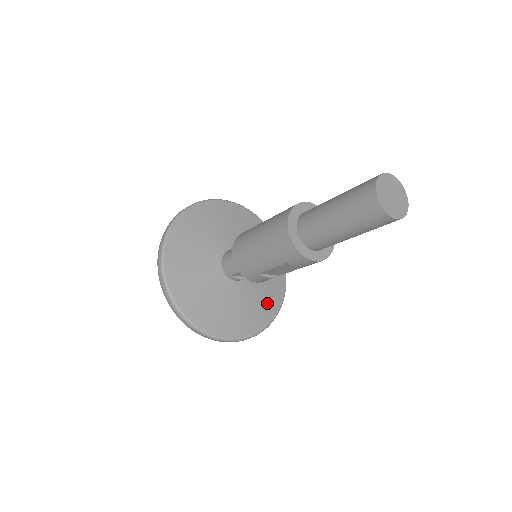
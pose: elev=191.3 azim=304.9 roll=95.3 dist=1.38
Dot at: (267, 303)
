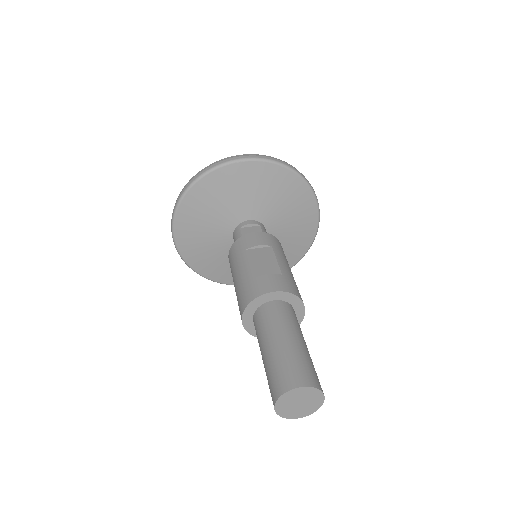
Dot at: (289, 253)
